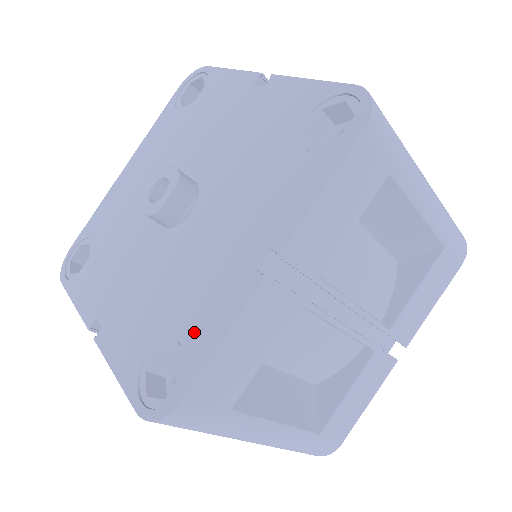
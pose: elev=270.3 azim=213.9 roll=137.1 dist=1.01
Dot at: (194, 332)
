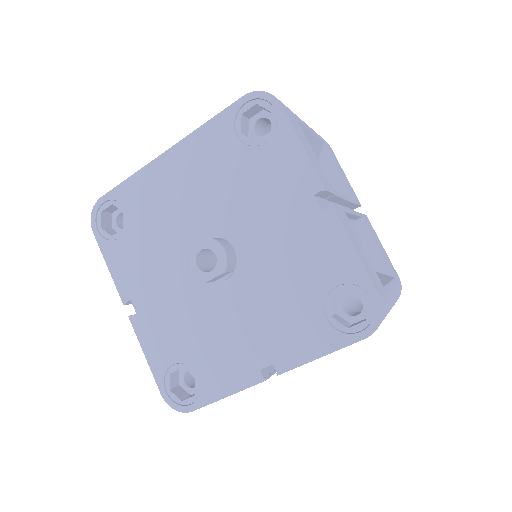
Dot at: (210, 377)
